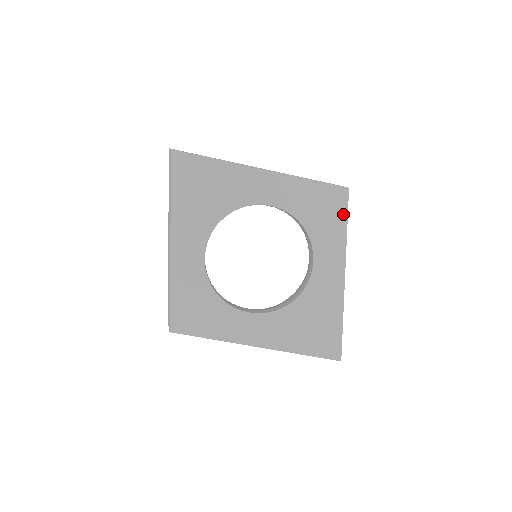
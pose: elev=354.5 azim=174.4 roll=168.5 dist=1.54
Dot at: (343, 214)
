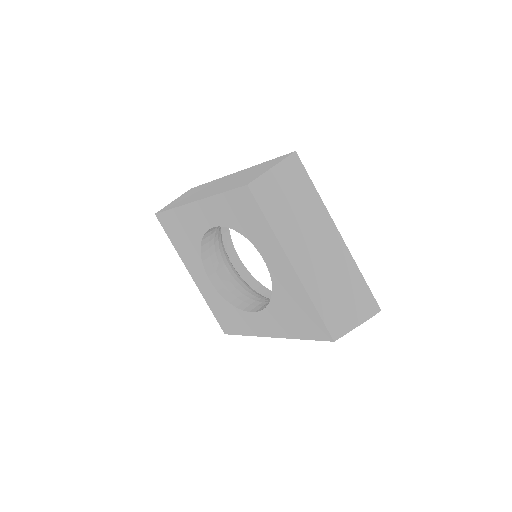
Dot at: (257, 210)
